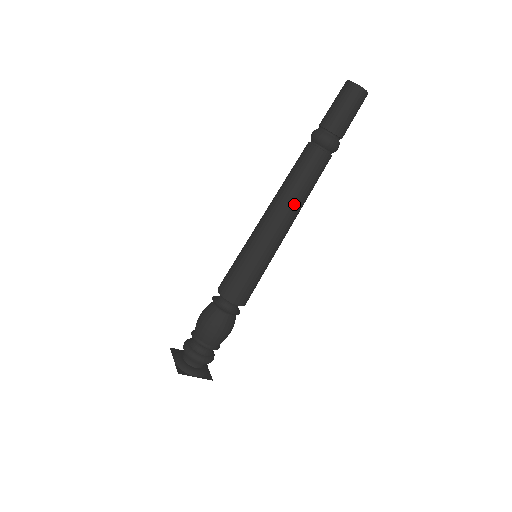
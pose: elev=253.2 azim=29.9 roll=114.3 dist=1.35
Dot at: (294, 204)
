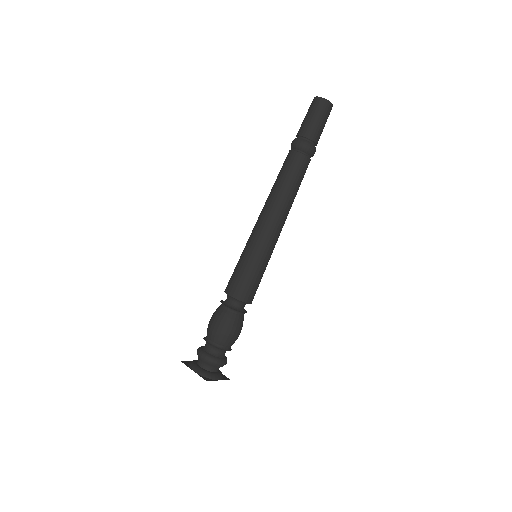
Dot at: (288, 204)
